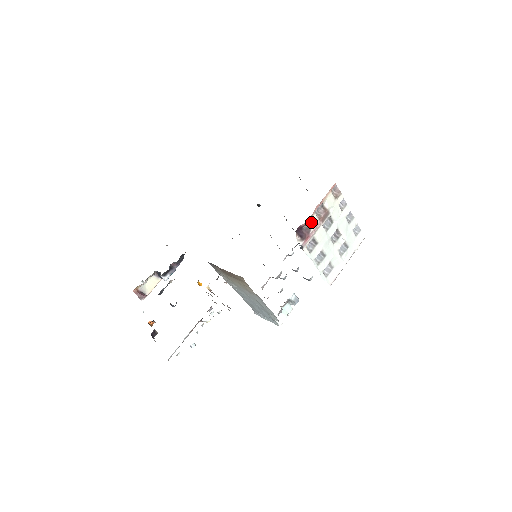
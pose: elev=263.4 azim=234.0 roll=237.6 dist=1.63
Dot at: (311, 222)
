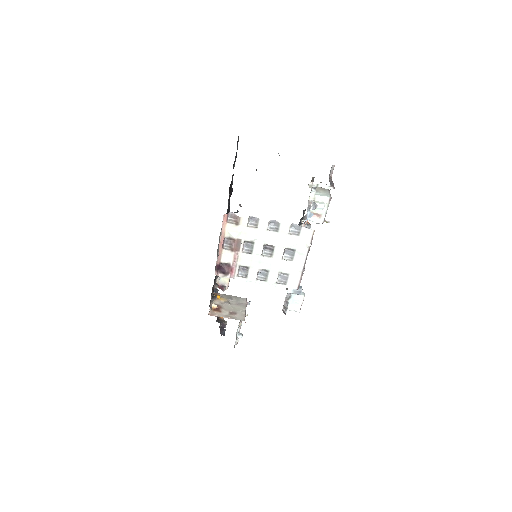
Dot at: (225, 258)
